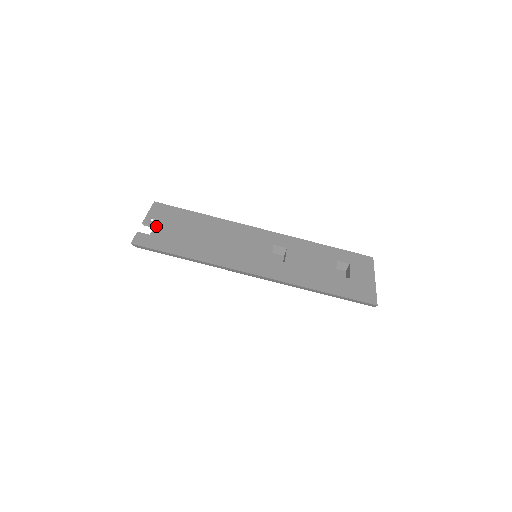
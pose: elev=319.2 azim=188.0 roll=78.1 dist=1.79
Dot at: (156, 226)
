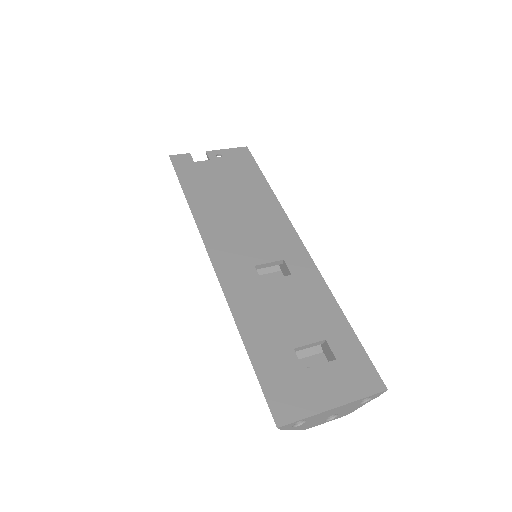
Dot at: (211, 161)
